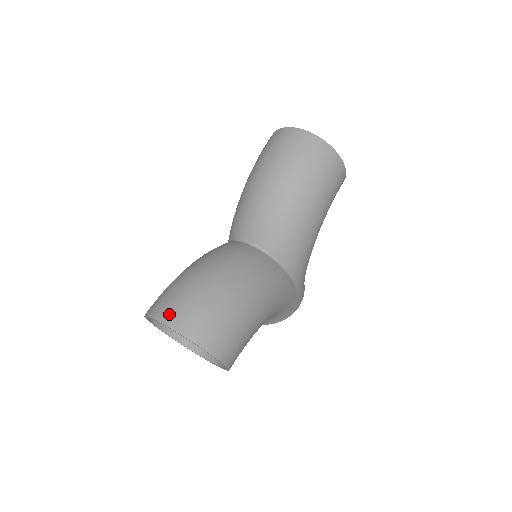
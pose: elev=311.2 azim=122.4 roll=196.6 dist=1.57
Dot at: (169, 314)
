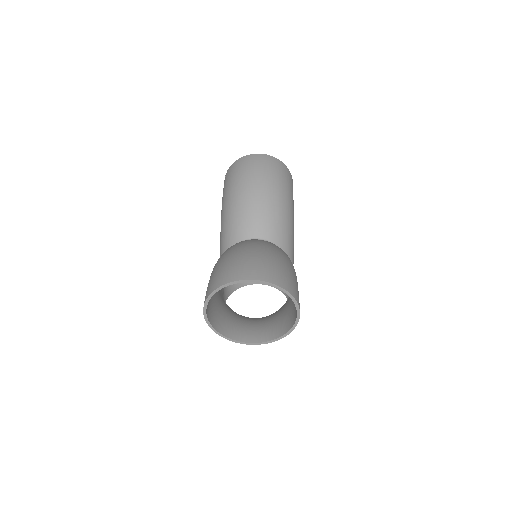
Dot at: (241, 273)
